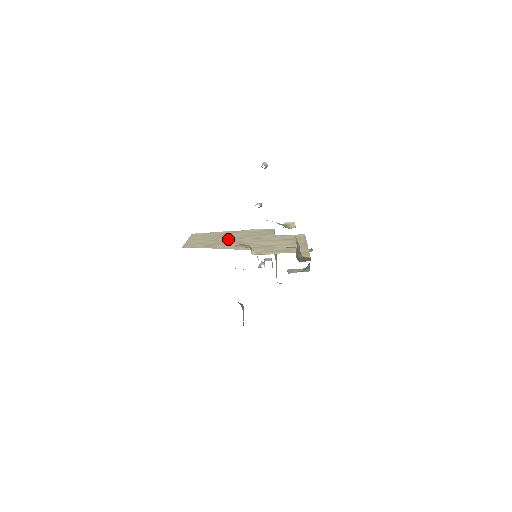
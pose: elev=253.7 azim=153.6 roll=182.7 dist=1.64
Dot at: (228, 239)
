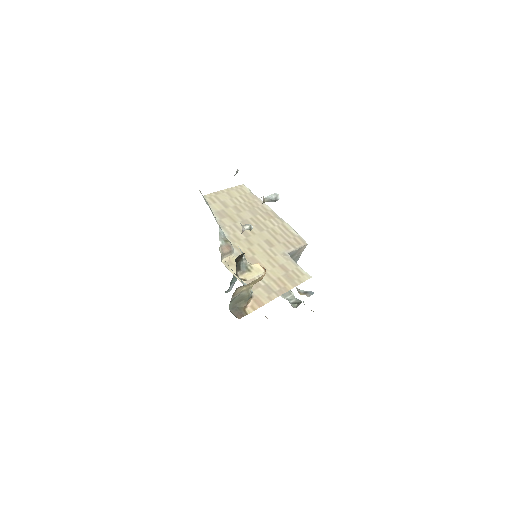
Dot at: (249, 220)
